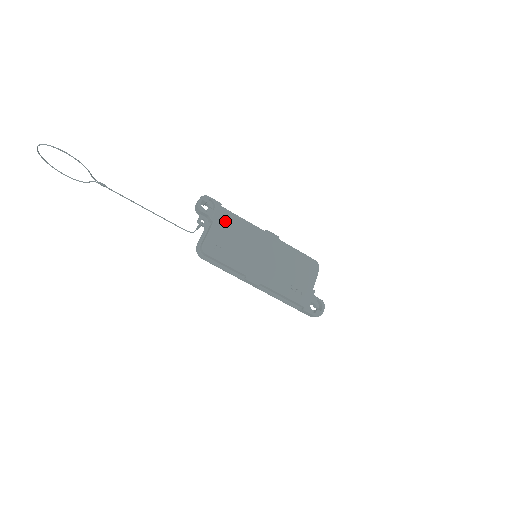
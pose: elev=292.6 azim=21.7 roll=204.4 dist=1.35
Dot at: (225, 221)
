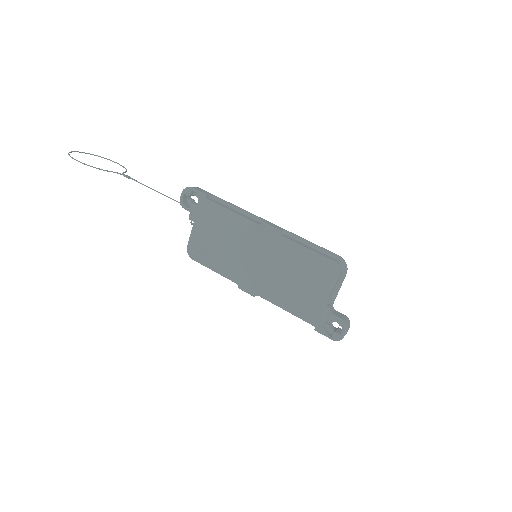
Dot at: (207, 219)
